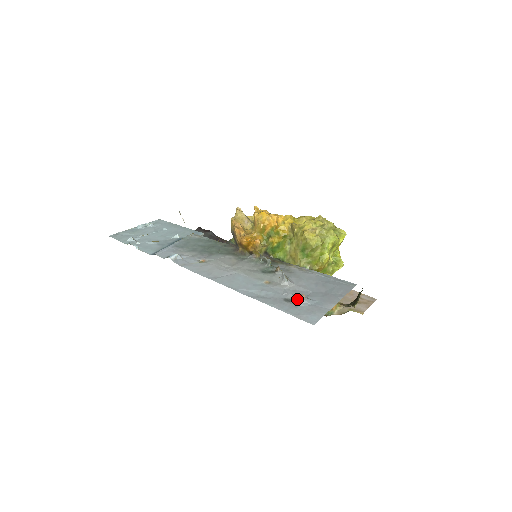
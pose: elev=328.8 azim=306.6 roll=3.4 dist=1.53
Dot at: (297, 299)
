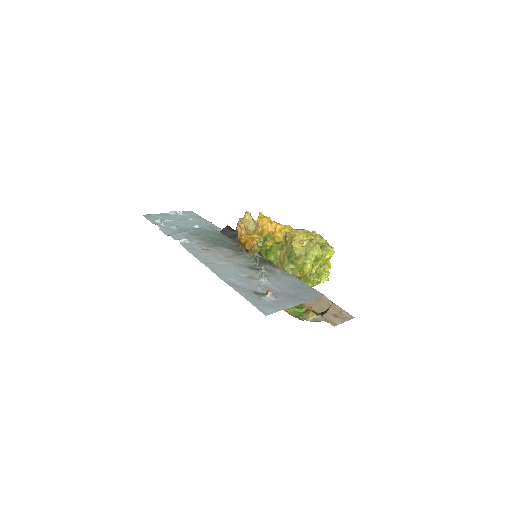
Dot at: (265, 294)
